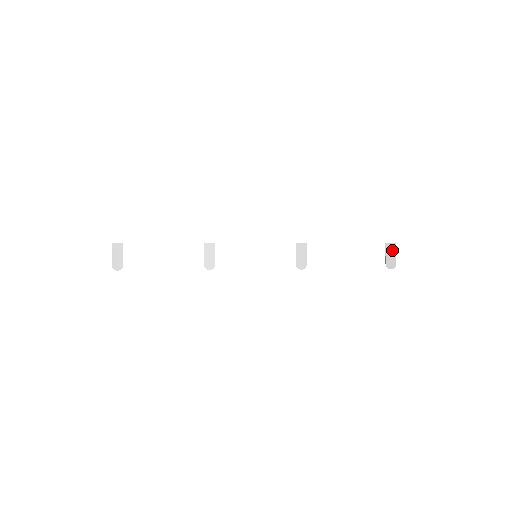
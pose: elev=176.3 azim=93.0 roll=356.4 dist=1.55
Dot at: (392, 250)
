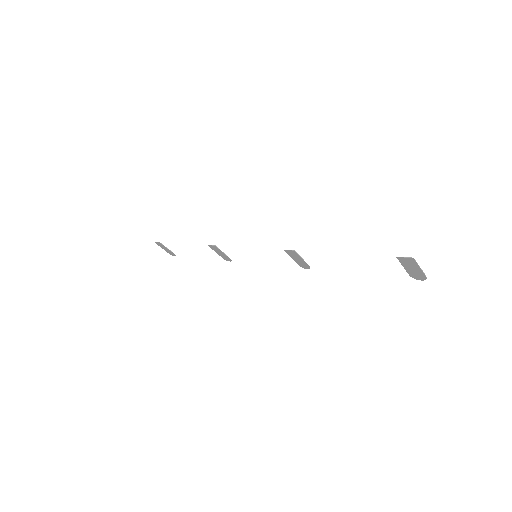
Dot at: (411, 264)
